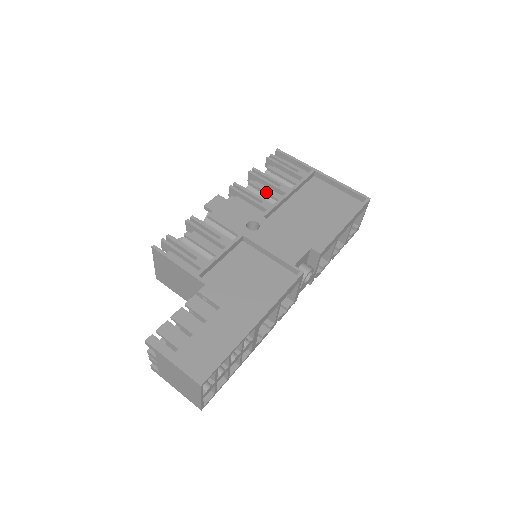
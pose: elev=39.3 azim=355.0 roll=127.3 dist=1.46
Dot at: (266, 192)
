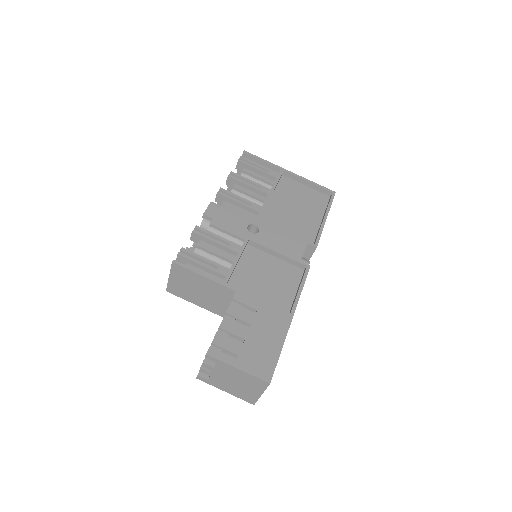
Dot at: (252, 195)
